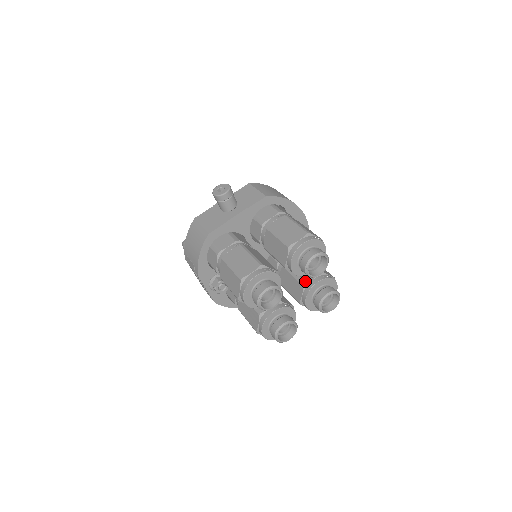
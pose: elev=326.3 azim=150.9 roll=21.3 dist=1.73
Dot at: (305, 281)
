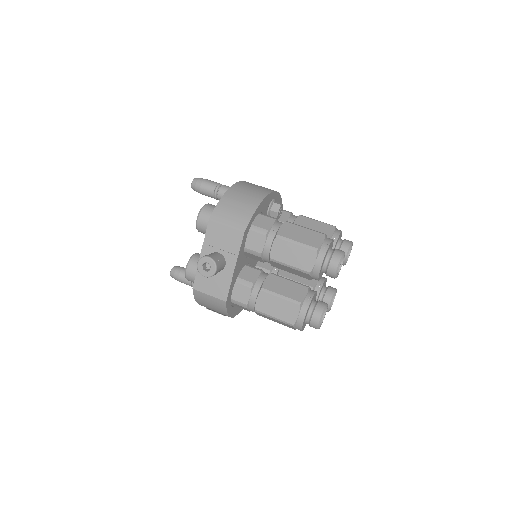
Dot at: occluded
